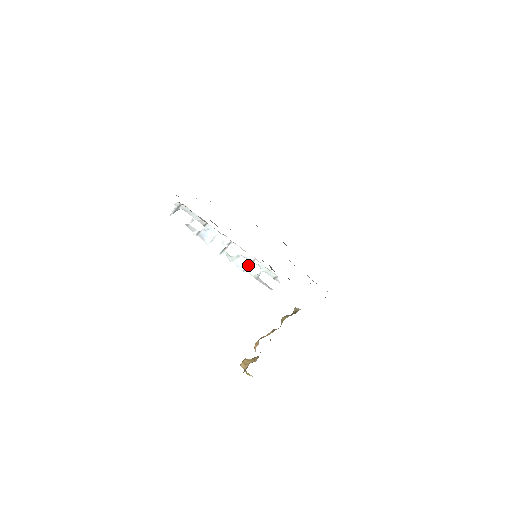
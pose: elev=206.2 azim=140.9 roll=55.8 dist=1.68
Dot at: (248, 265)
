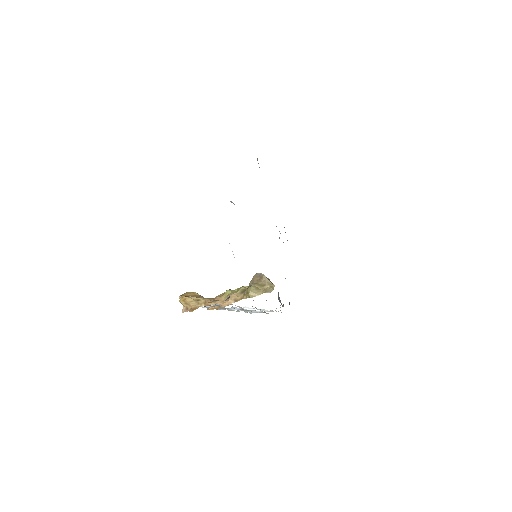
Dot at: (261, 311)
